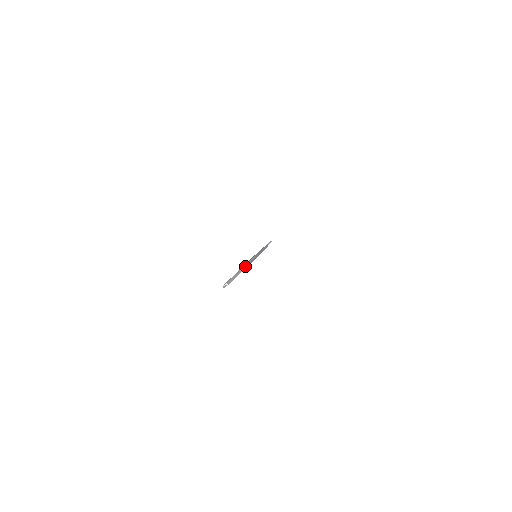
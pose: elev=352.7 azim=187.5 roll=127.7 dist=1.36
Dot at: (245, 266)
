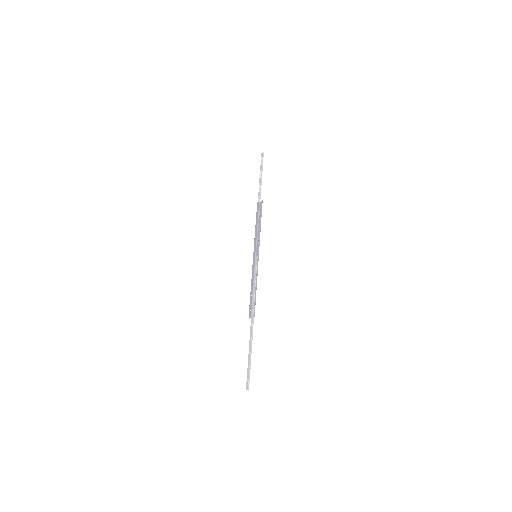
Dot at: (253, 322)
